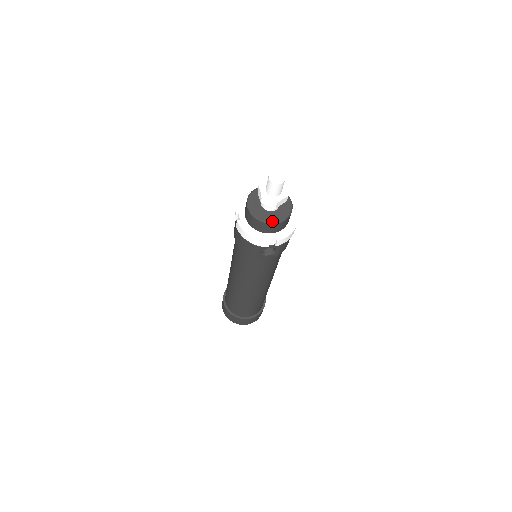
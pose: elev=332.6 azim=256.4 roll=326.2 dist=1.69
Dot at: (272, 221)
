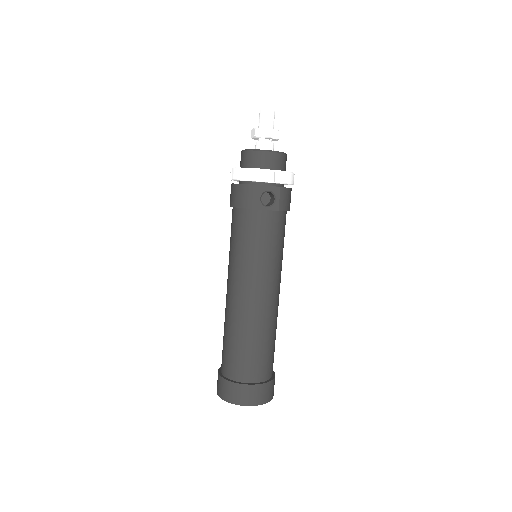
Dot at: (267, 150)
